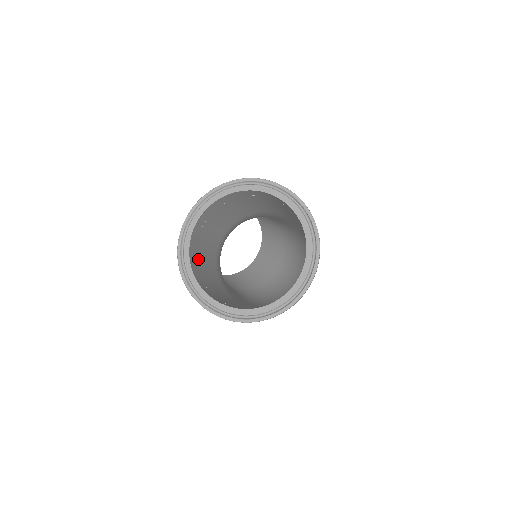
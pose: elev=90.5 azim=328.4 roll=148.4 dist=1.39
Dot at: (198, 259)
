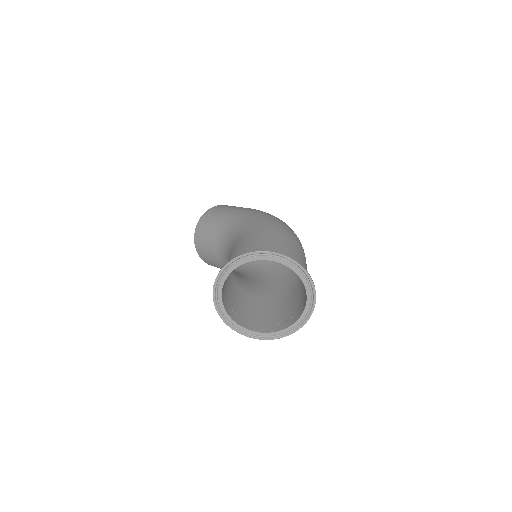
Dot at: (241, 314)
